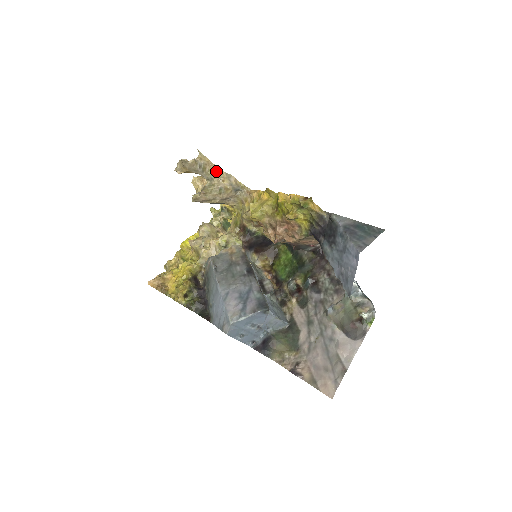
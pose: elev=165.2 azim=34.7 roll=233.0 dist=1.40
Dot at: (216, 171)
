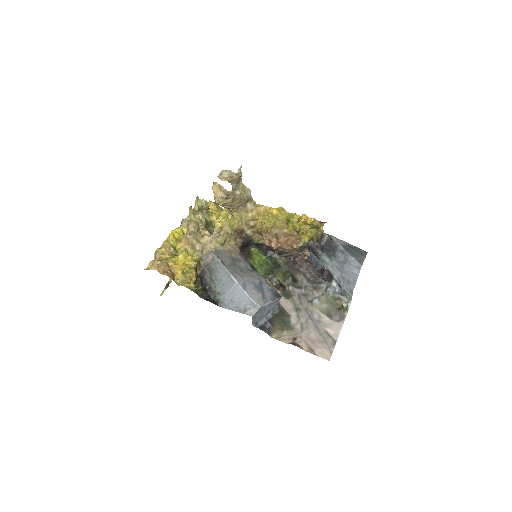
Dot at: (242, 184)
